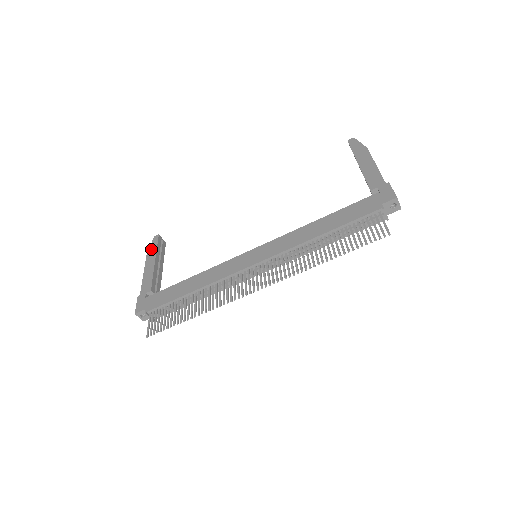
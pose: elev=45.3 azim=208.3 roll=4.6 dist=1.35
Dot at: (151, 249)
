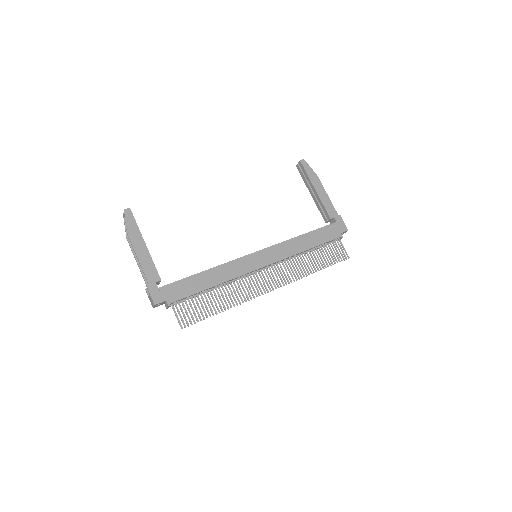
Dot at: (130, 227)
